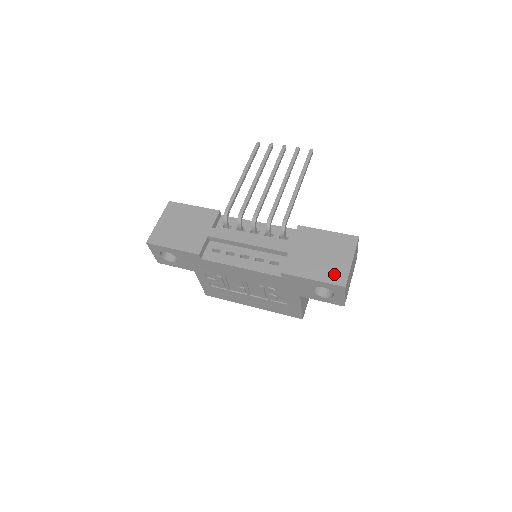
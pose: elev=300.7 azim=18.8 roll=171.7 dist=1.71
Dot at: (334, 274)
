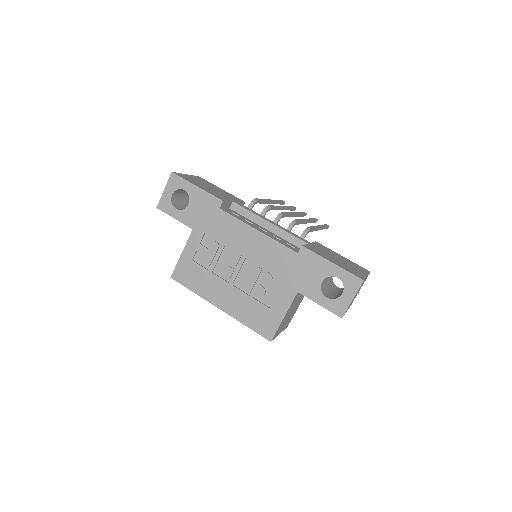
Dot at: (352, 271)
